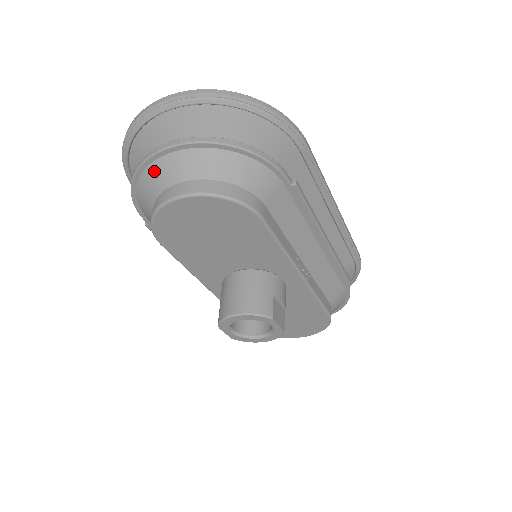
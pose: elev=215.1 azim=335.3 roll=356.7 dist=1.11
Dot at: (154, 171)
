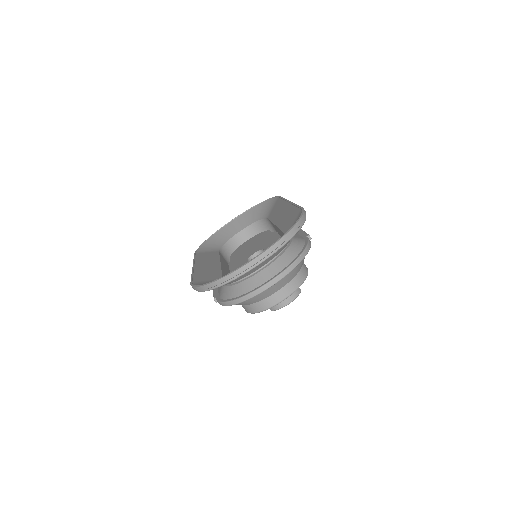
Dot at: (258, 296)
